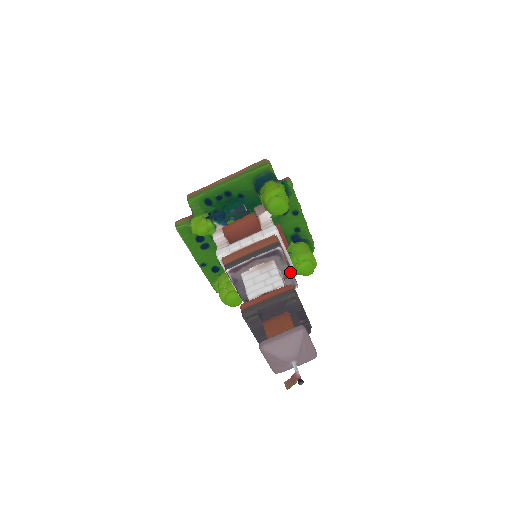
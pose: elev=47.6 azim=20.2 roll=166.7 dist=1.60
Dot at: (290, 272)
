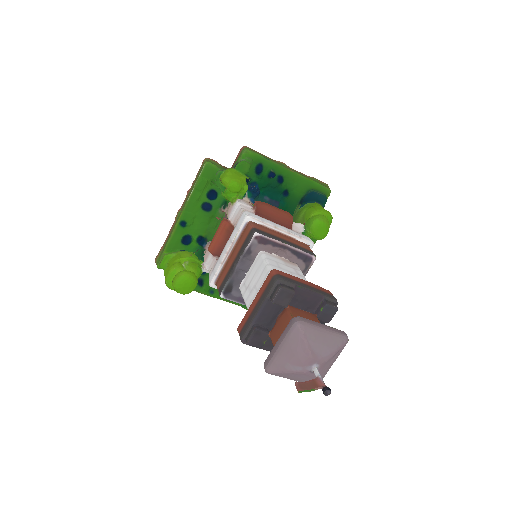
Dot at: occluded
